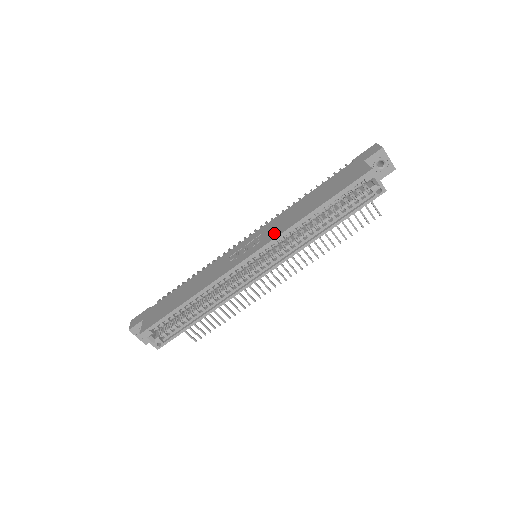
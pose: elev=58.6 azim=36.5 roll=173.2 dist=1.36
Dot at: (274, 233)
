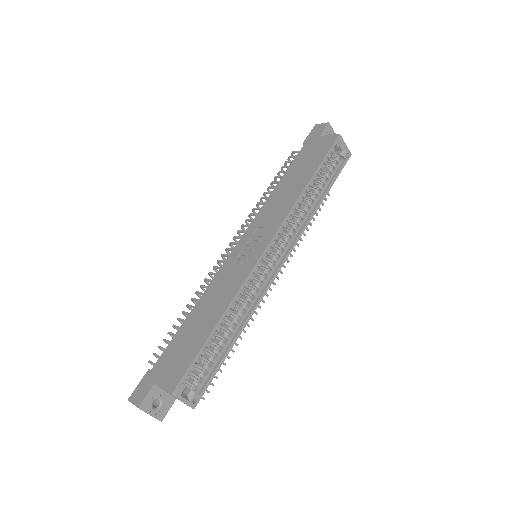
Dot at: (278, 217)
